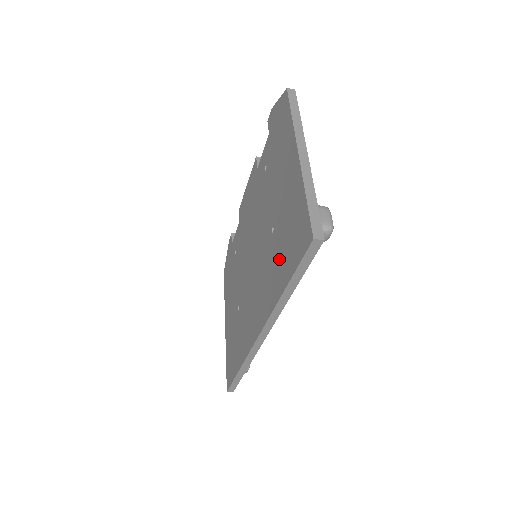
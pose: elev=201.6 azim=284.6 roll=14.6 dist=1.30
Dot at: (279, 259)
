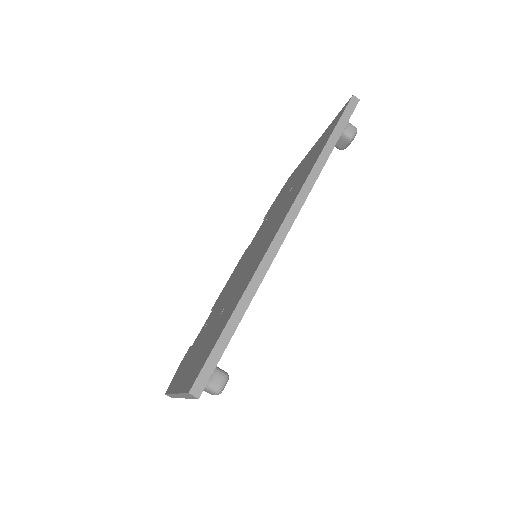
Dot at: (309, 165)
